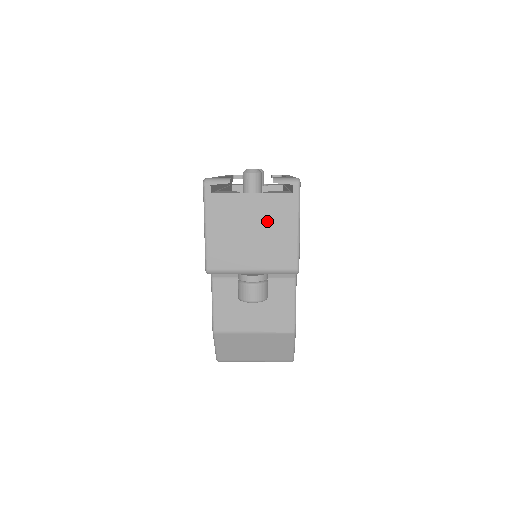
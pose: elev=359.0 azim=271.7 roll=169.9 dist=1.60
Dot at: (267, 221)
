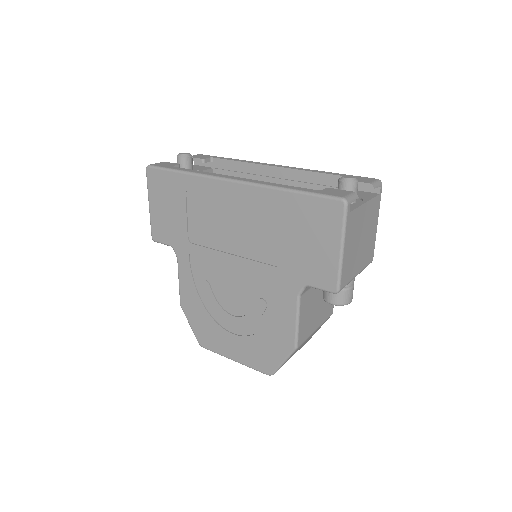
Dot at: (368, 225)
